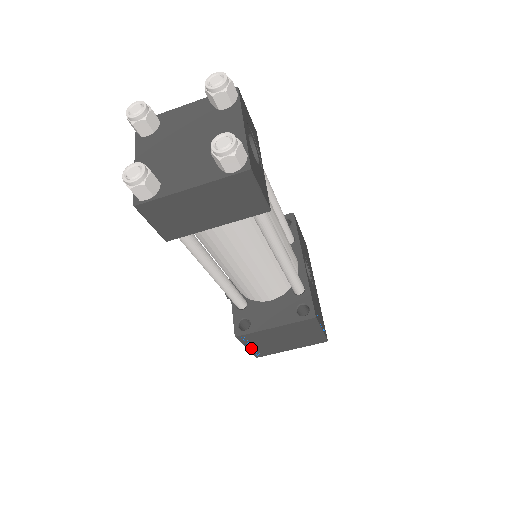
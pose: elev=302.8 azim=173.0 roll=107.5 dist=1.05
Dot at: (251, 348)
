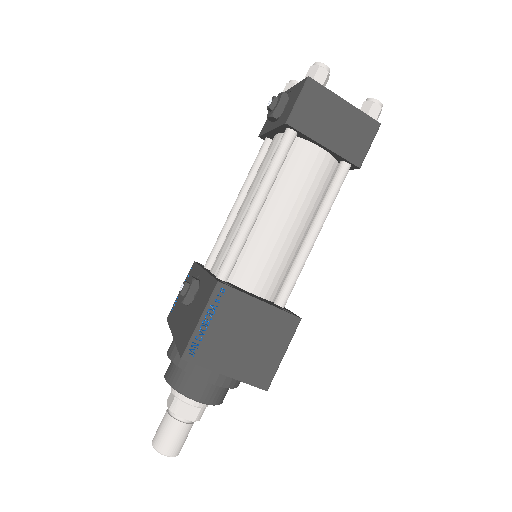
Dot at: (202, 326)
